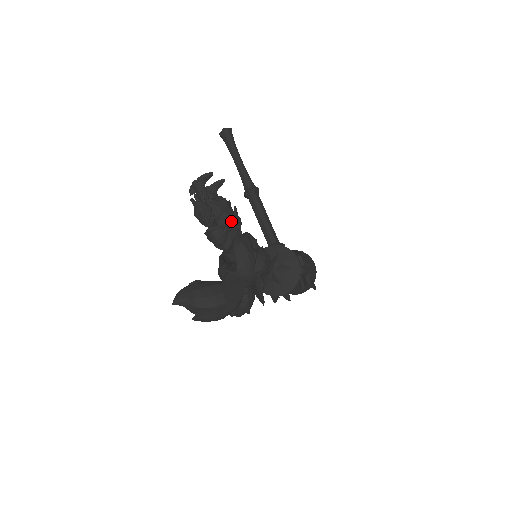
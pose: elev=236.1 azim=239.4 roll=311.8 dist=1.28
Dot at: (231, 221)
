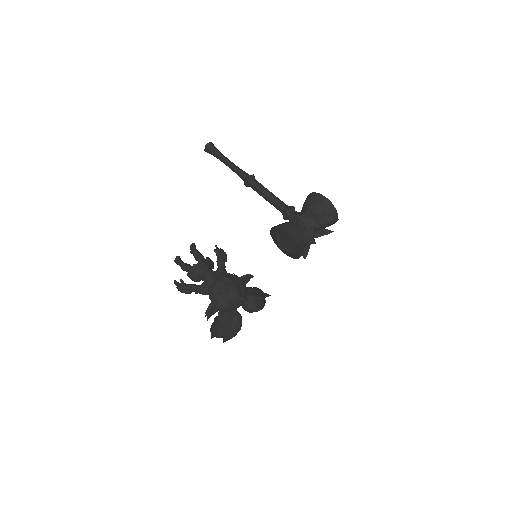
Dot at: (204, 277)
